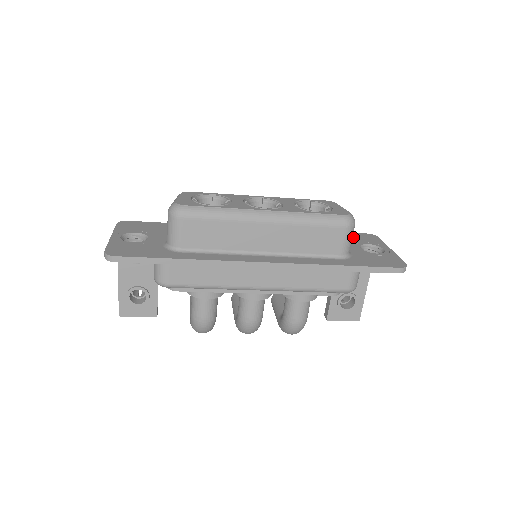
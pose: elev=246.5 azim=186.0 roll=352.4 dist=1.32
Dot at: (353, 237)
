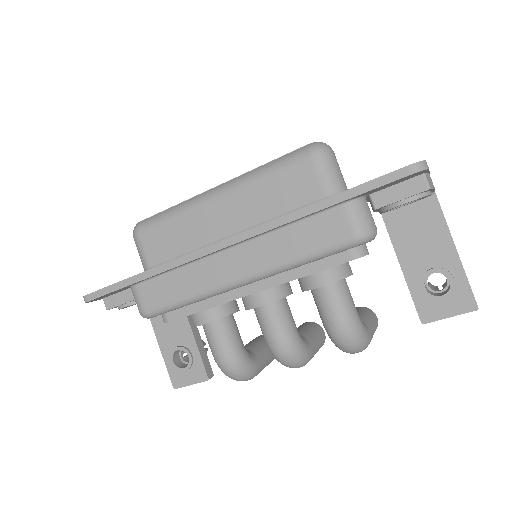
Dot at: occluded
